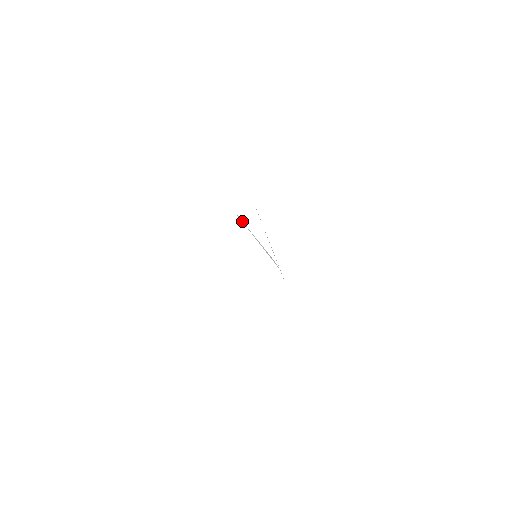
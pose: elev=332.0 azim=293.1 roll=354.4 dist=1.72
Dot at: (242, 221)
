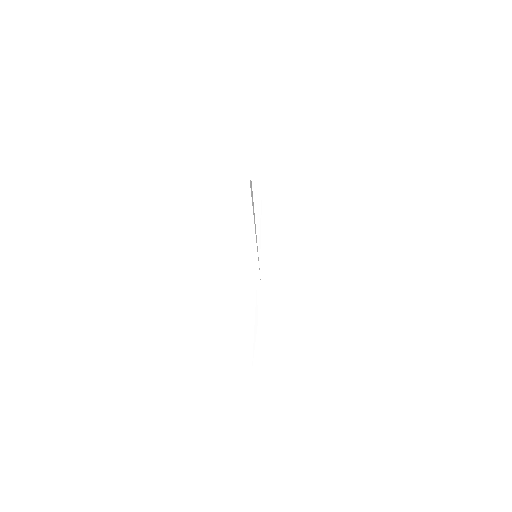
Dot at: (252, 208)
